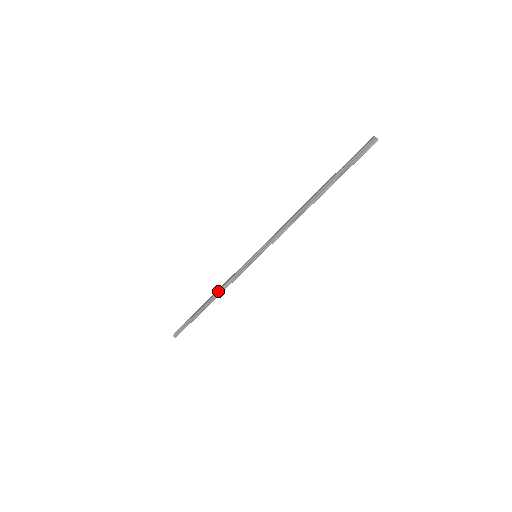
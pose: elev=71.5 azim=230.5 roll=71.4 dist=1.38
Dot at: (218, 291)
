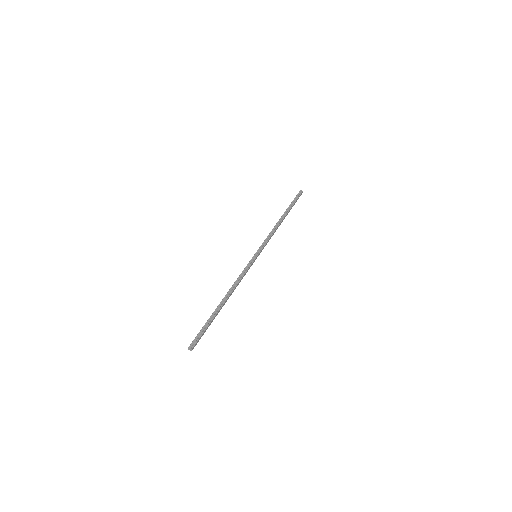
Dot at: occluded
